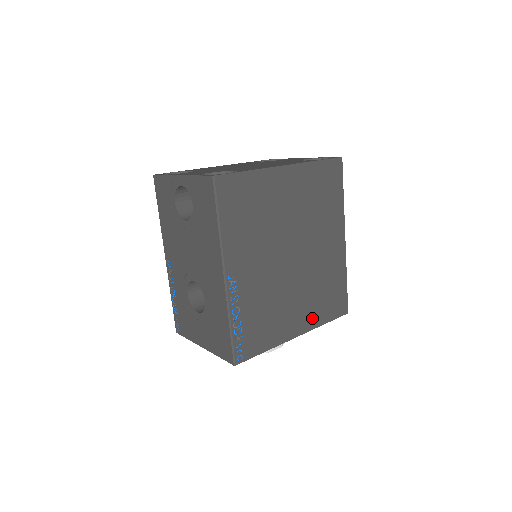
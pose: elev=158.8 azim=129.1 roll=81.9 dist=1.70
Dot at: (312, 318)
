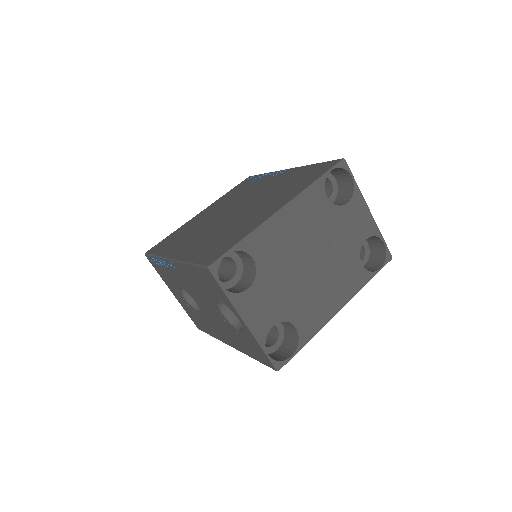
Dot at: occluded
